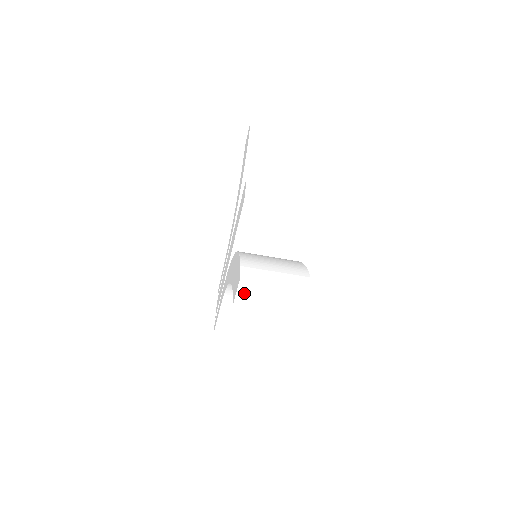
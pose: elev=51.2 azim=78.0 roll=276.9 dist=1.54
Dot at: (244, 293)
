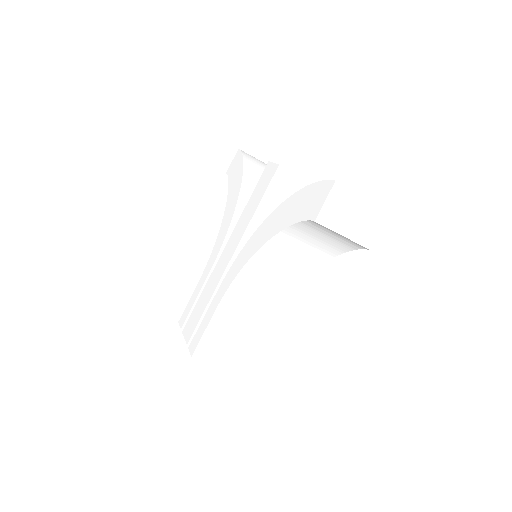
Dot at: (332, 202)
